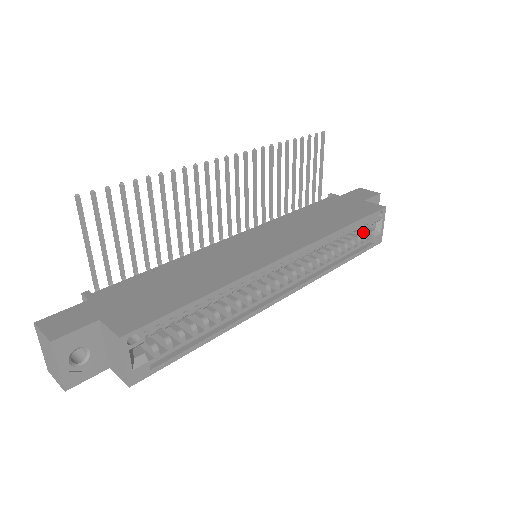
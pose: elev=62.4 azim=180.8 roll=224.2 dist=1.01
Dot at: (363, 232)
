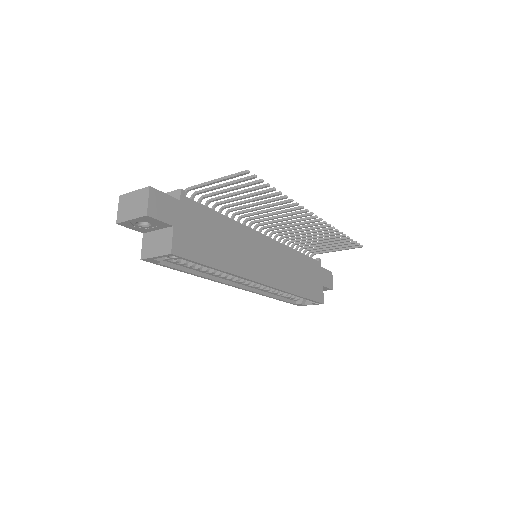
Dot at: occluded
